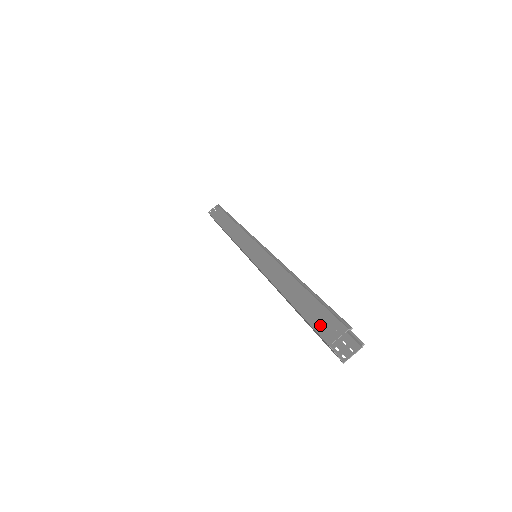
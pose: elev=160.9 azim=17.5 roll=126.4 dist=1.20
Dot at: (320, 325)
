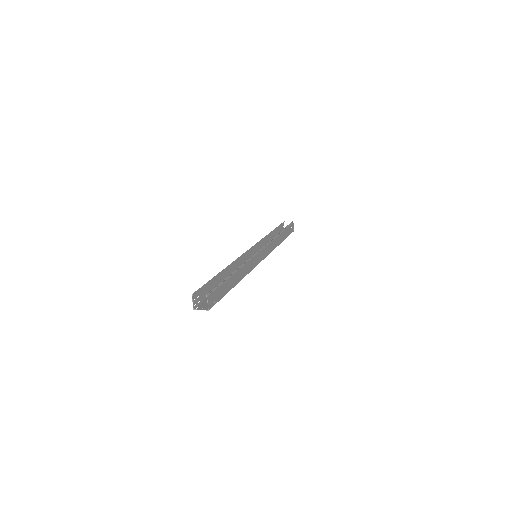
Dot at: (201, 298)
